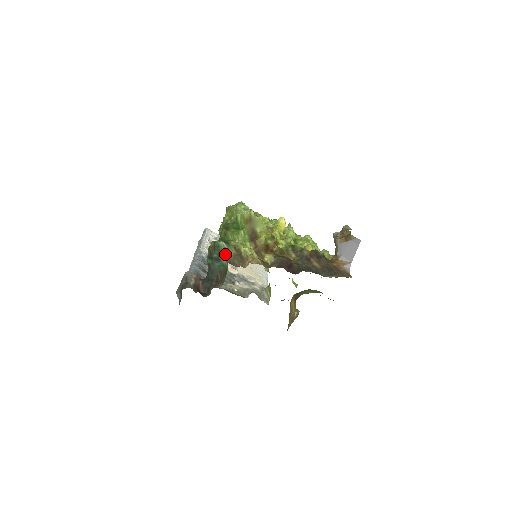
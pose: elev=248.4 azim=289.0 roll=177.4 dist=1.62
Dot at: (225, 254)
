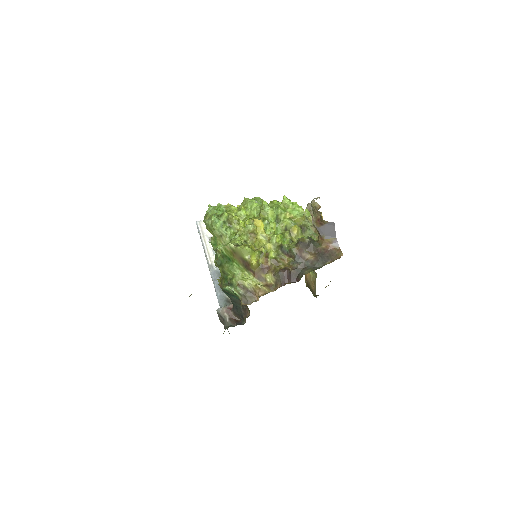
Dot at: occluded
